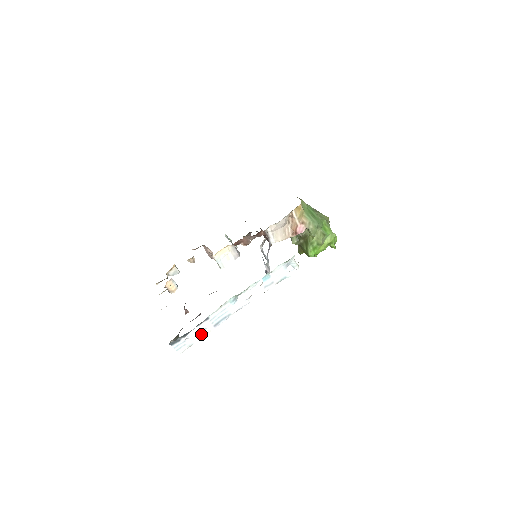
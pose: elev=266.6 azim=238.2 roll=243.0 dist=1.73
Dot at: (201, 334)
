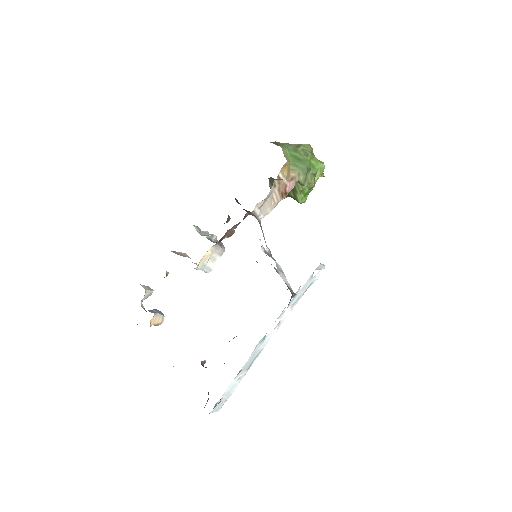
Dot at: (236, 384)
